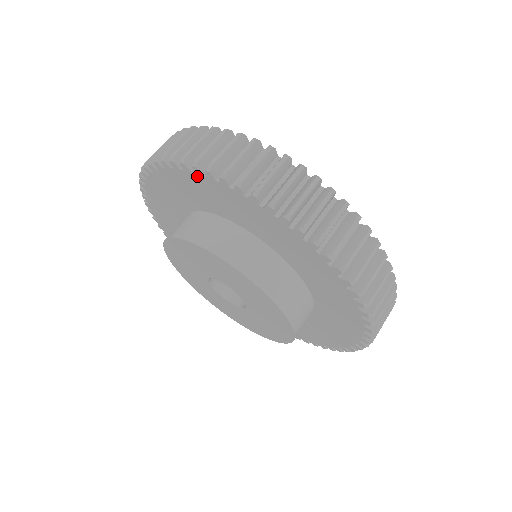
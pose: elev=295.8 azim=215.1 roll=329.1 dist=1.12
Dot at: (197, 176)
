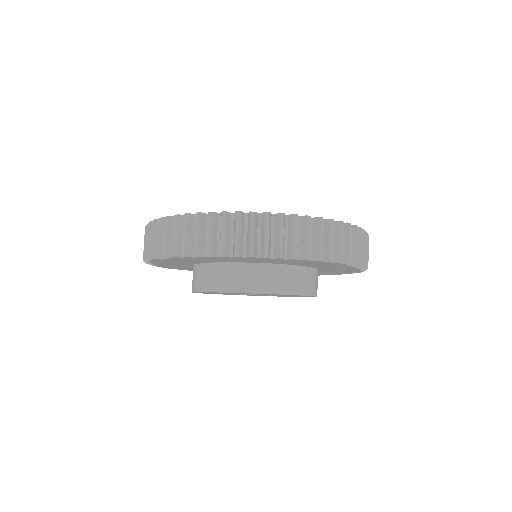
Dot at: (300, 261)
